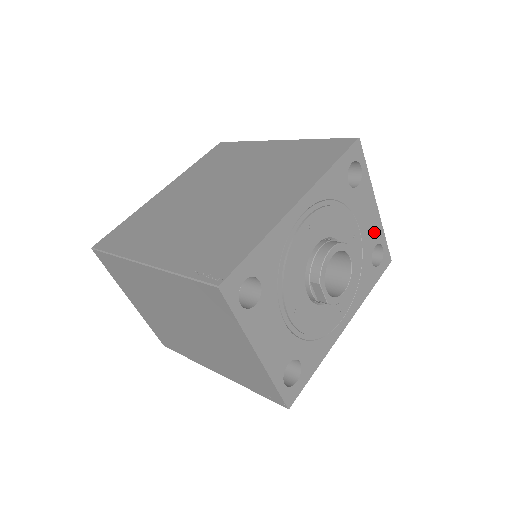
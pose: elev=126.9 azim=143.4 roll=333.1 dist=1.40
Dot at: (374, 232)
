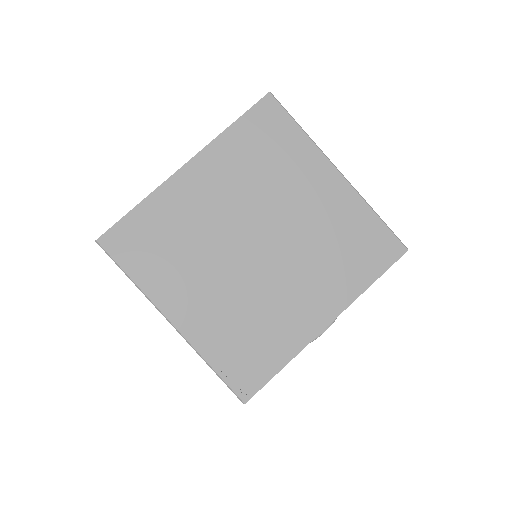
Dot at: occluded
